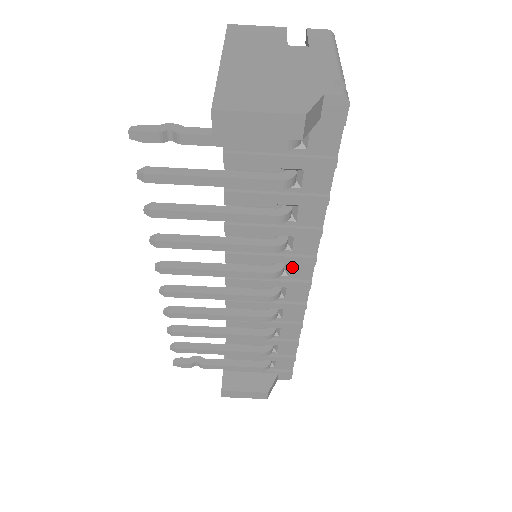
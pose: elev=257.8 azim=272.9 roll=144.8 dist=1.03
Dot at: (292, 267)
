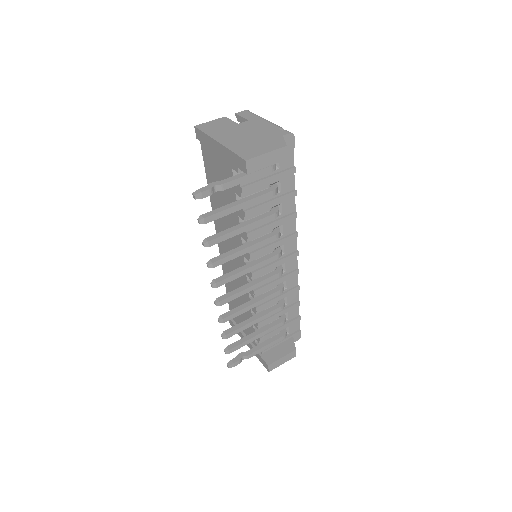
Dot at: (285, 246)
